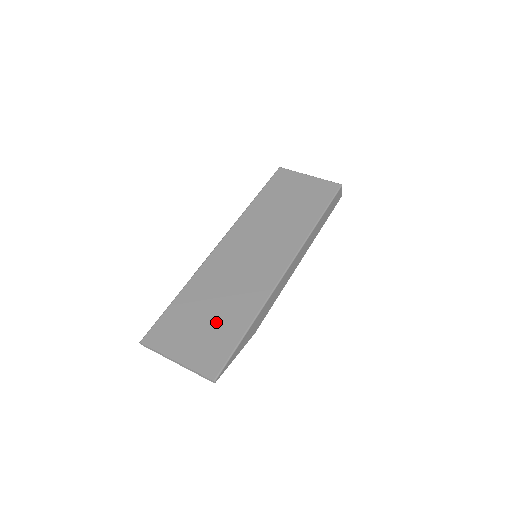
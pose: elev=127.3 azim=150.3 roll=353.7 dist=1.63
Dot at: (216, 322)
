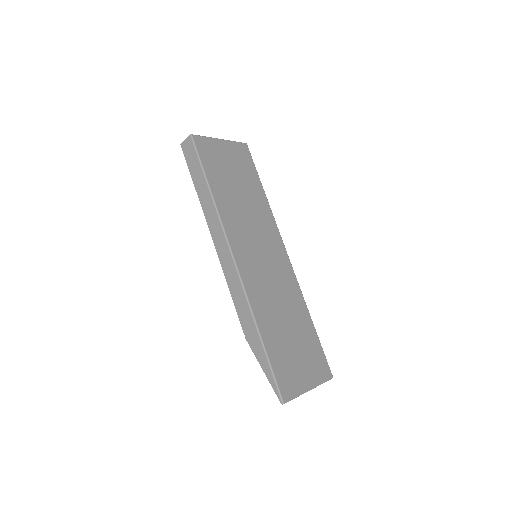
Dot at: (299, 337)
